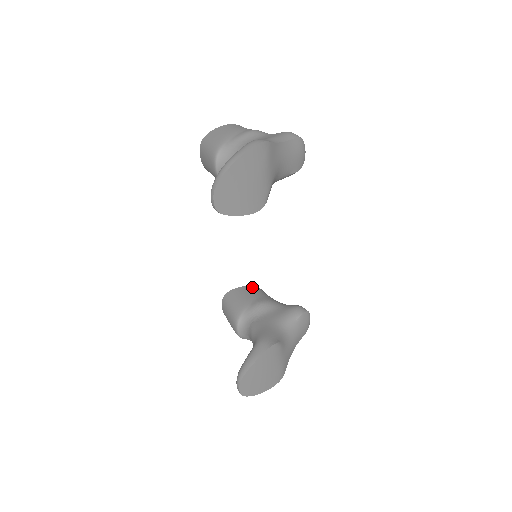
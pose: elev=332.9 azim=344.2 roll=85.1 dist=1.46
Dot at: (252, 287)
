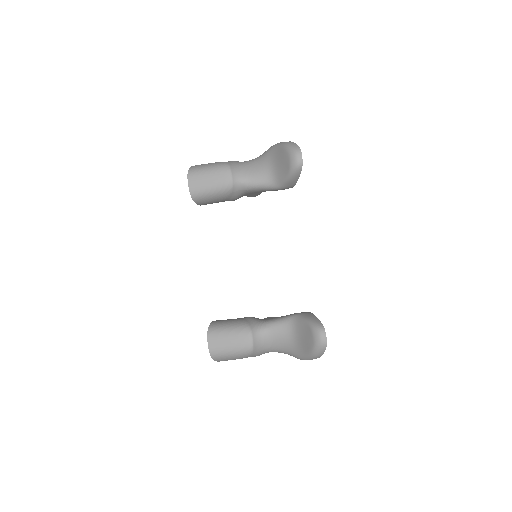
Dot at: occluded
